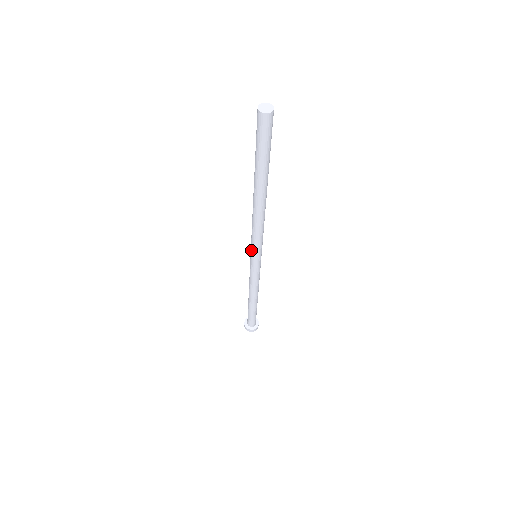
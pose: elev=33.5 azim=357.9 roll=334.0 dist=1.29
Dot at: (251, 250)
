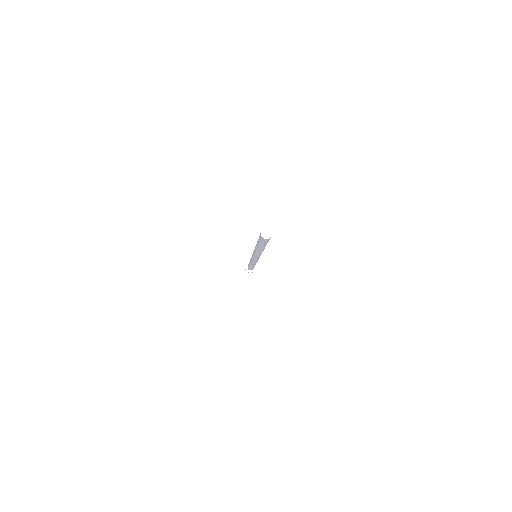
Dot at: (254, 258)
